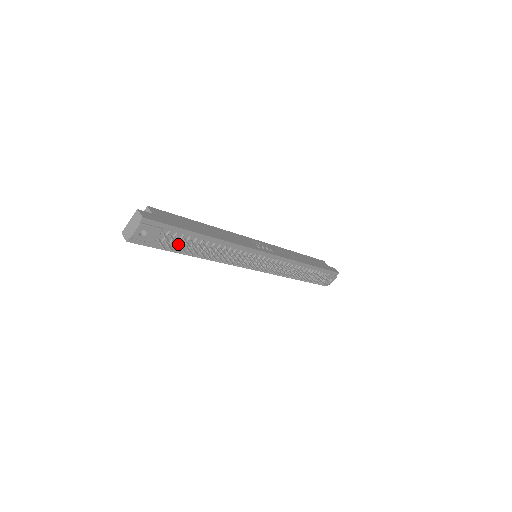
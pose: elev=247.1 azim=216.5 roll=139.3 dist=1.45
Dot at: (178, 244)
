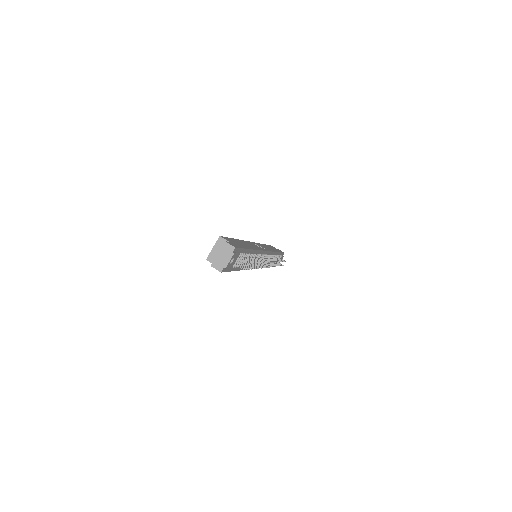
Dot at: (239, 263)
